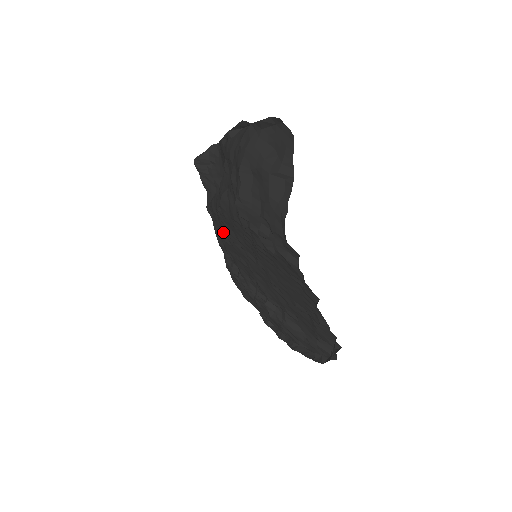
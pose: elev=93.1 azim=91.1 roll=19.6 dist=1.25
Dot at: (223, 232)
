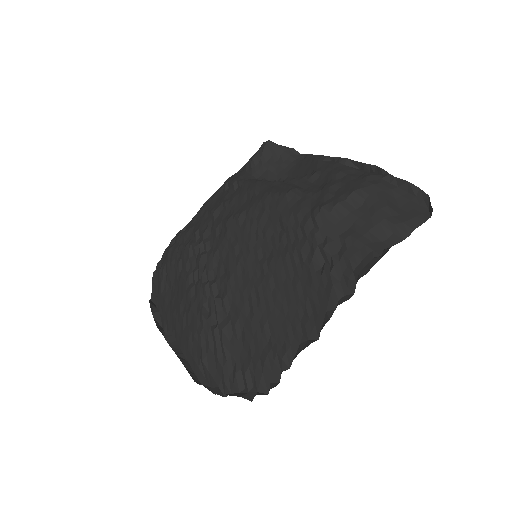
Dot at: (247, 211)
